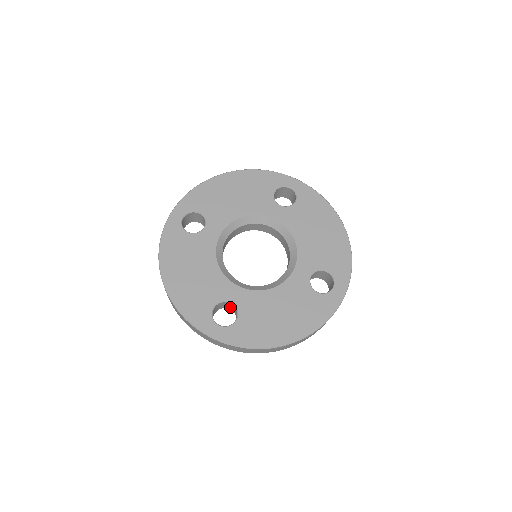
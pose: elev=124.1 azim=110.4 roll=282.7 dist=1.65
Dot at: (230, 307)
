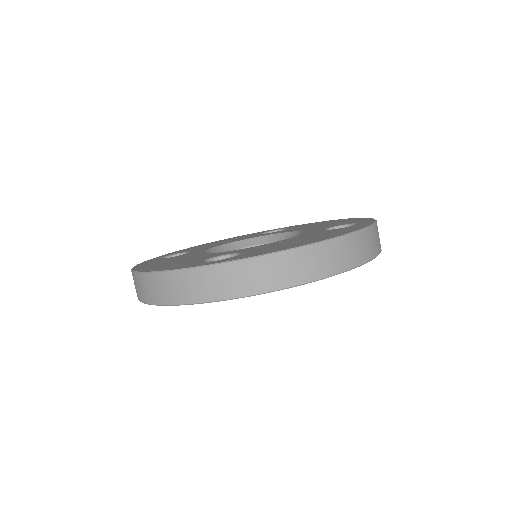
Dot at: occluded
